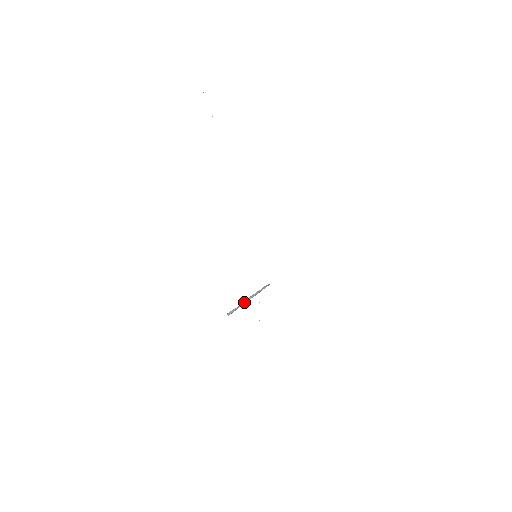
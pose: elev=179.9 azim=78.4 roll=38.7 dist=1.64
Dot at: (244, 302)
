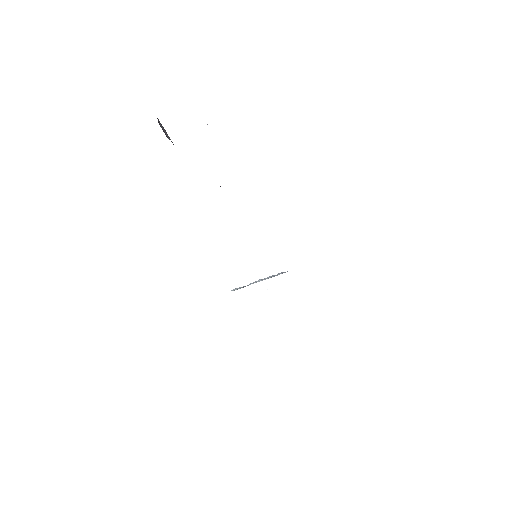
Dot at: (253, 283)
